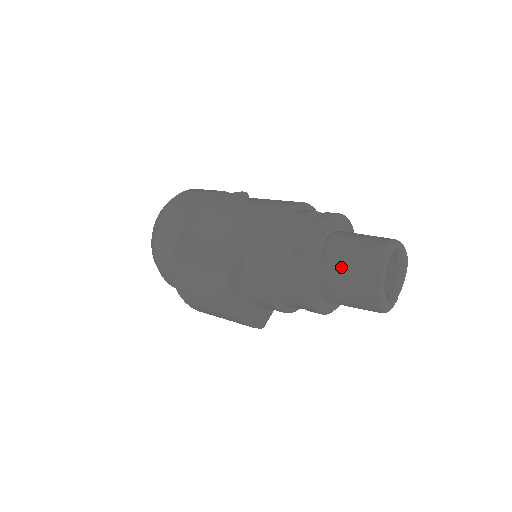
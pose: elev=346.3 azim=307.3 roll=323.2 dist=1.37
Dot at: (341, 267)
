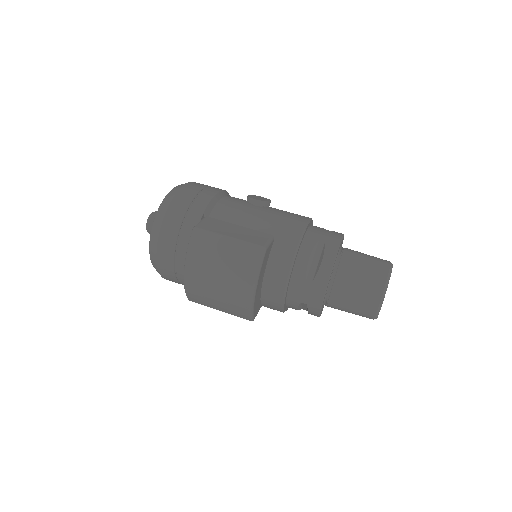
Dot at: (355, 272)
